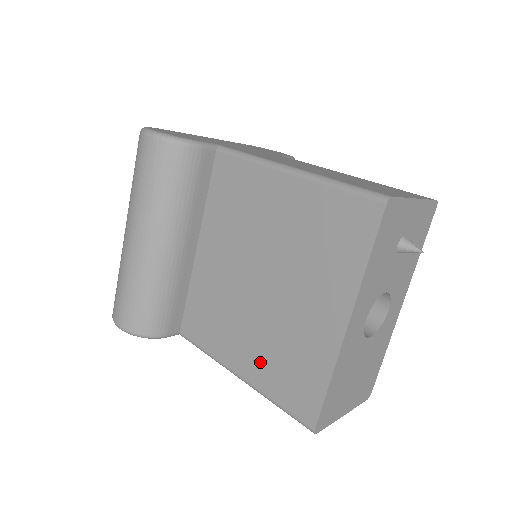
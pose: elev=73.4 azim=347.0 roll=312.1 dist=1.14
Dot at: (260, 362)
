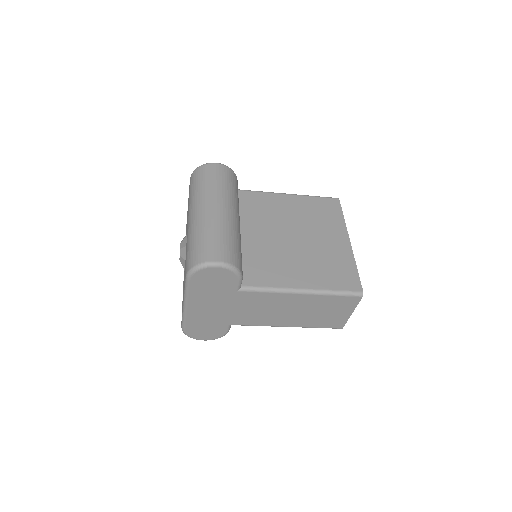
Dot at: (315, 275)
